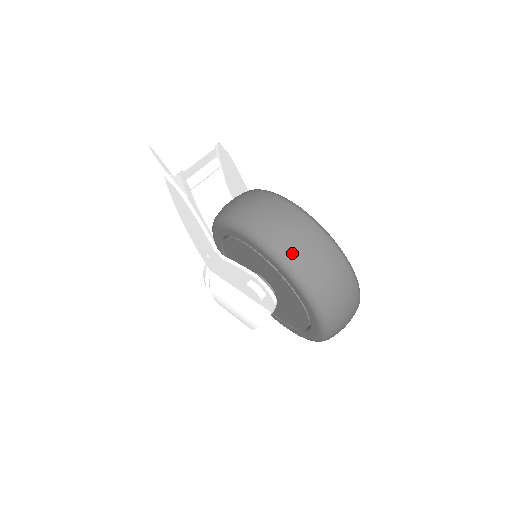
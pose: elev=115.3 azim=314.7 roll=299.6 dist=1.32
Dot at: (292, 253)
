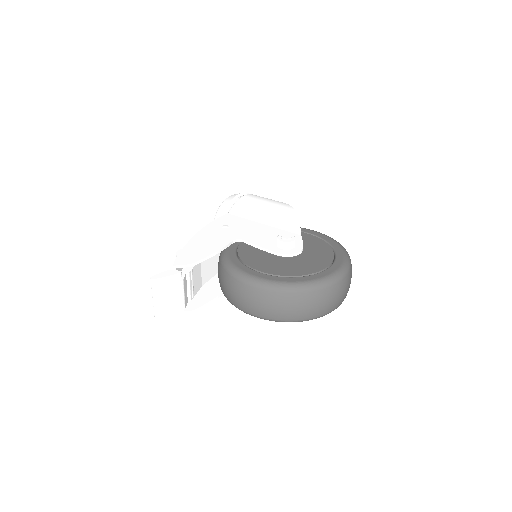
Dot at: (299, 318)
